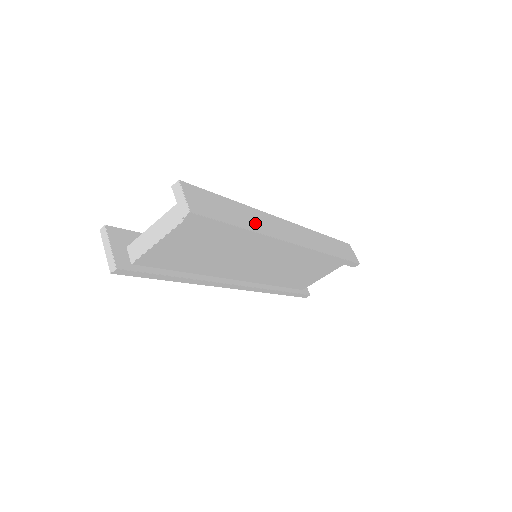
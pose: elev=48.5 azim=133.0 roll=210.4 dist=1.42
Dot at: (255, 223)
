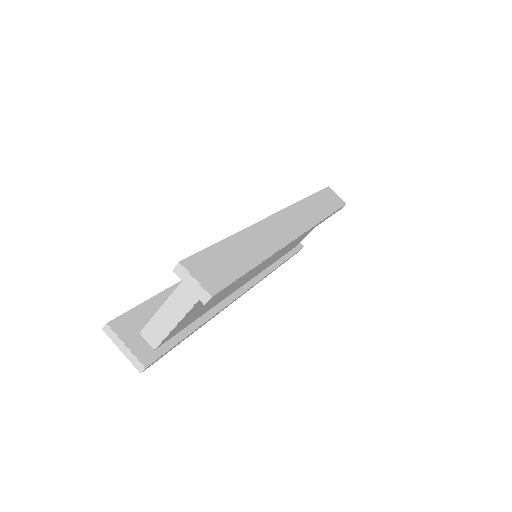
Dot at: (260, 247)
